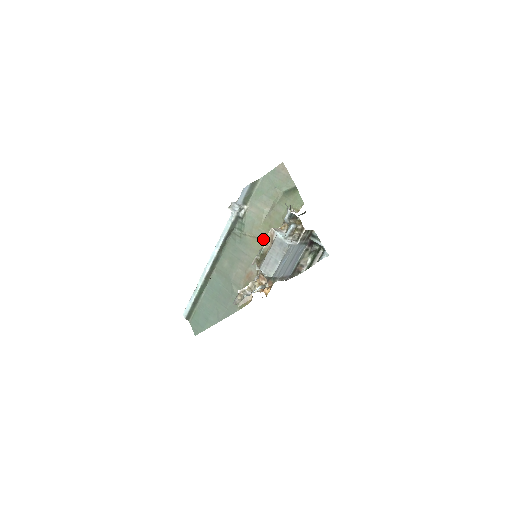
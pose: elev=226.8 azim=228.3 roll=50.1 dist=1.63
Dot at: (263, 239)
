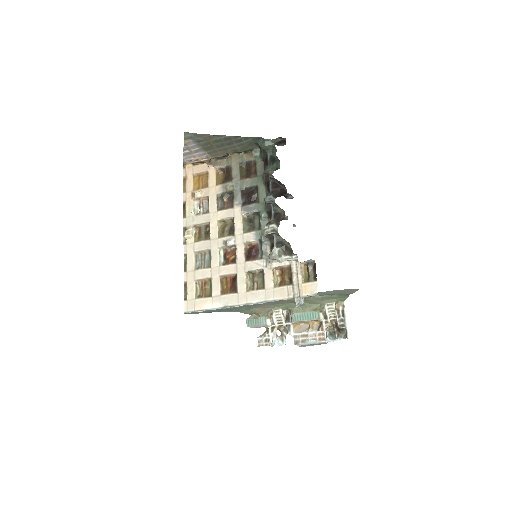
Dot at: occluded
